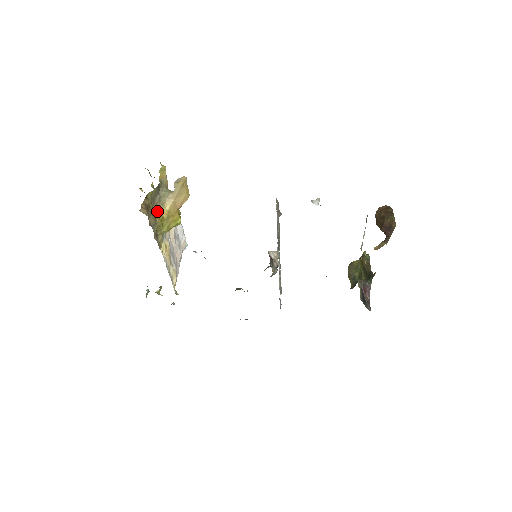
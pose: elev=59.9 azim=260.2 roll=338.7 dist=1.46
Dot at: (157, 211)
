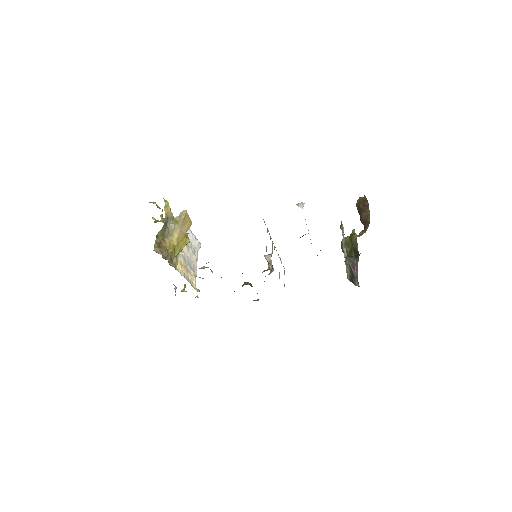
Dot at: (168, 242)
